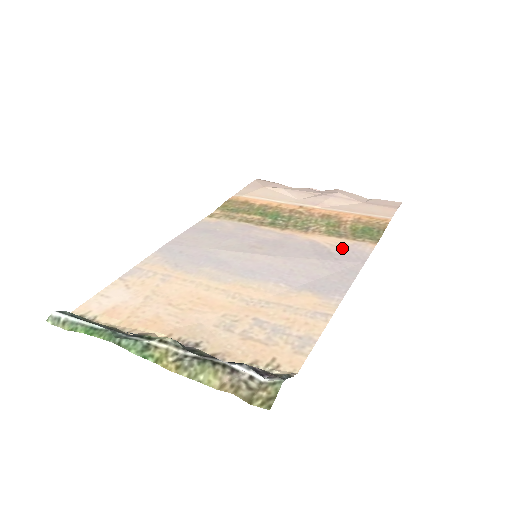
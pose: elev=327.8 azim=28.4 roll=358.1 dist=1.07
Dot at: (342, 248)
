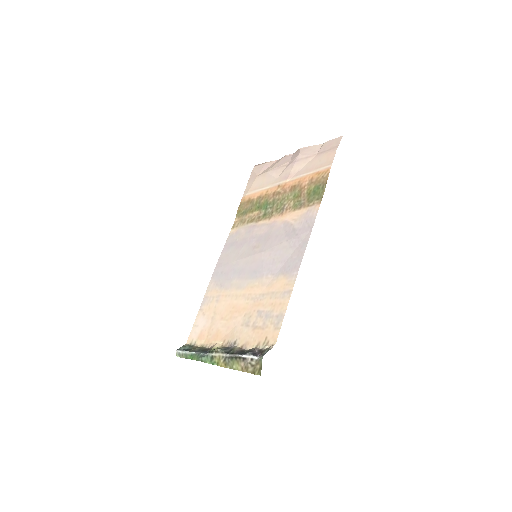
Dot at: (300, 220)
